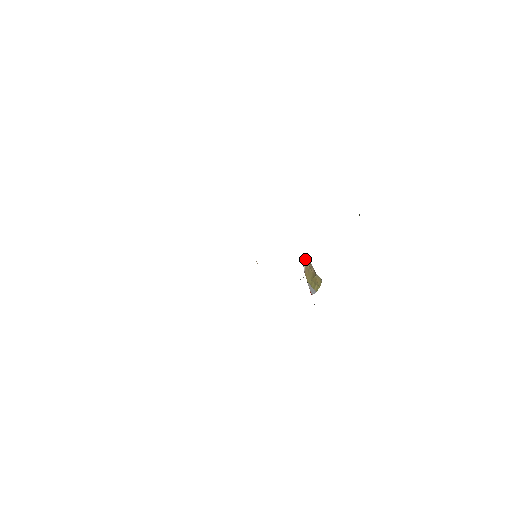
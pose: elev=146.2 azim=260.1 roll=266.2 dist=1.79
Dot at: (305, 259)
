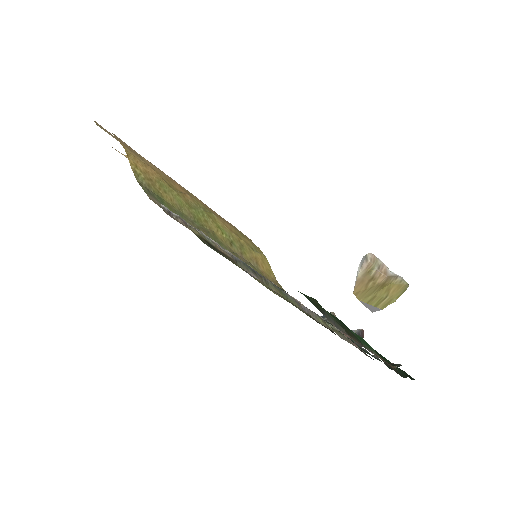
Dot at: (363, 265)
